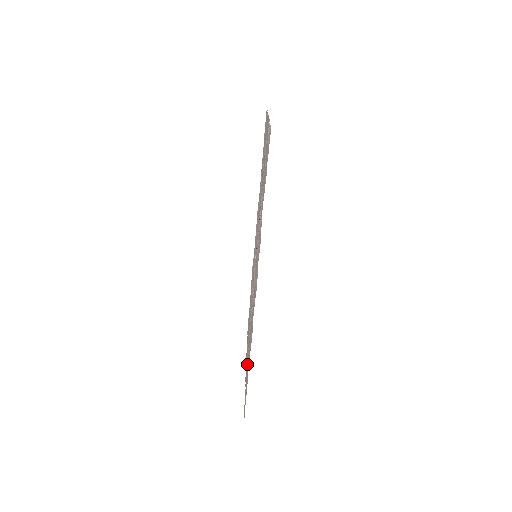
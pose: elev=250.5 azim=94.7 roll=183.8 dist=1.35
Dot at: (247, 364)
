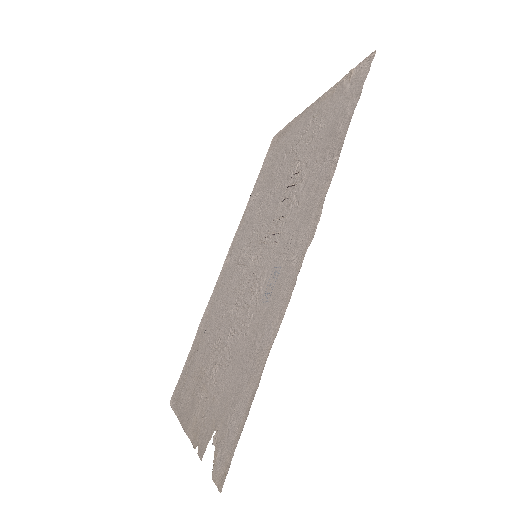
Dot at: (216, 406)
